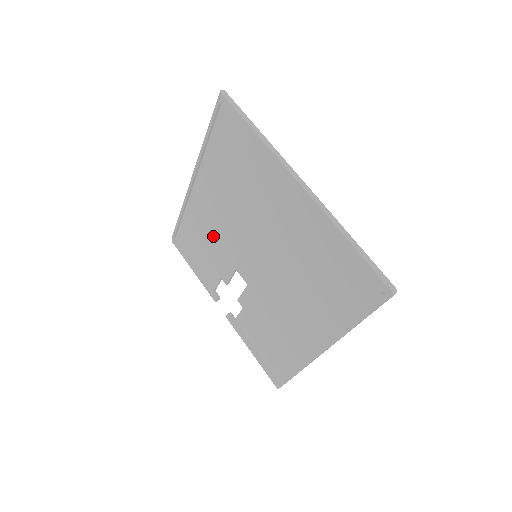
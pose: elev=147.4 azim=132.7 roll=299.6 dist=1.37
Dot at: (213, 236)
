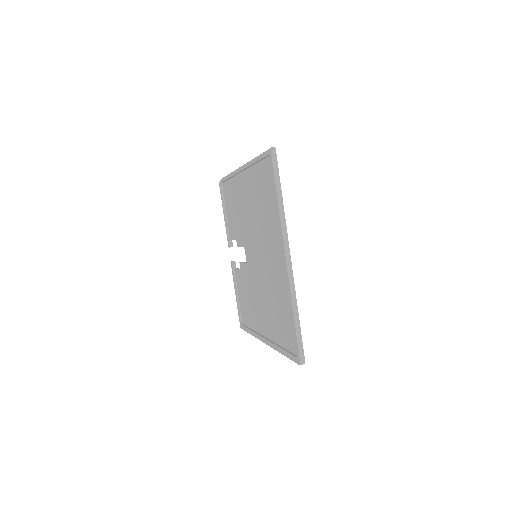
Dot at: (240, 214)
